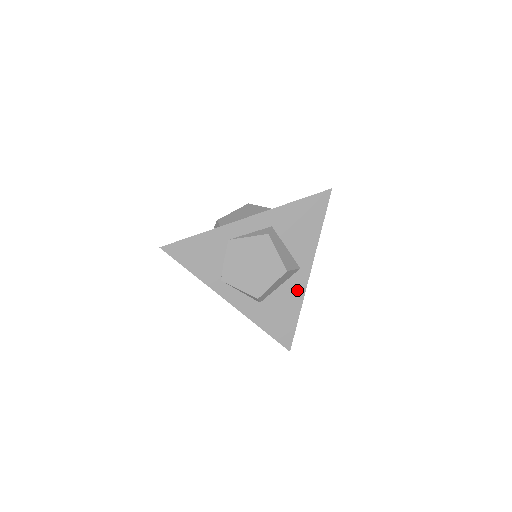
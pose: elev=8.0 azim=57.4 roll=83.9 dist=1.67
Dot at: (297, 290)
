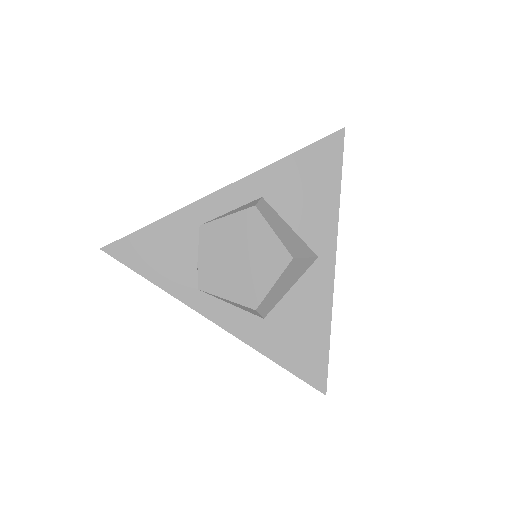
Dot at: (319, 292)
